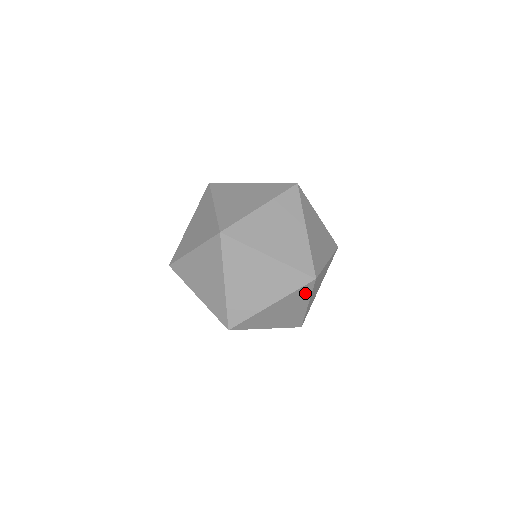
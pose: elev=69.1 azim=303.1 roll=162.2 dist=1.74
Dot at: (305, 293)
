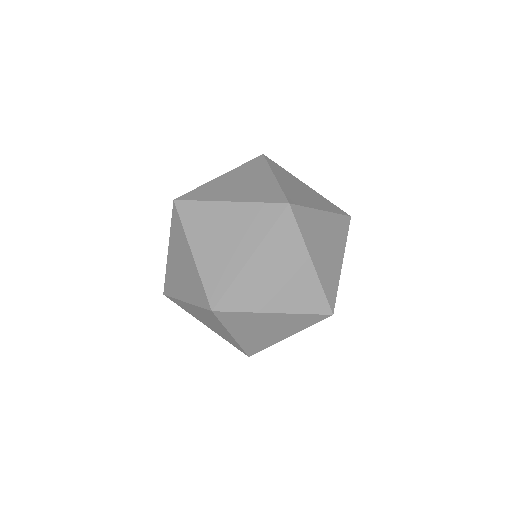
Dot at: (291, 234)
